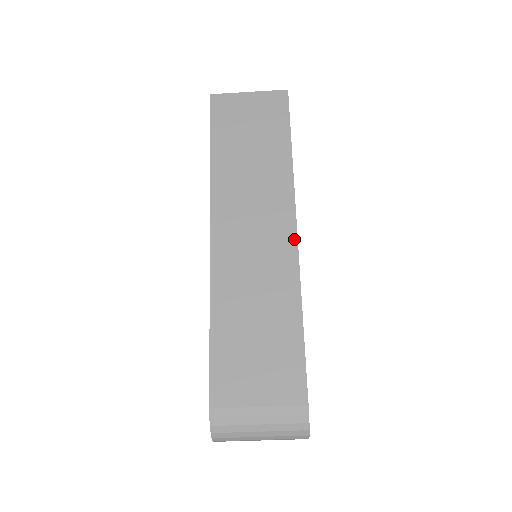
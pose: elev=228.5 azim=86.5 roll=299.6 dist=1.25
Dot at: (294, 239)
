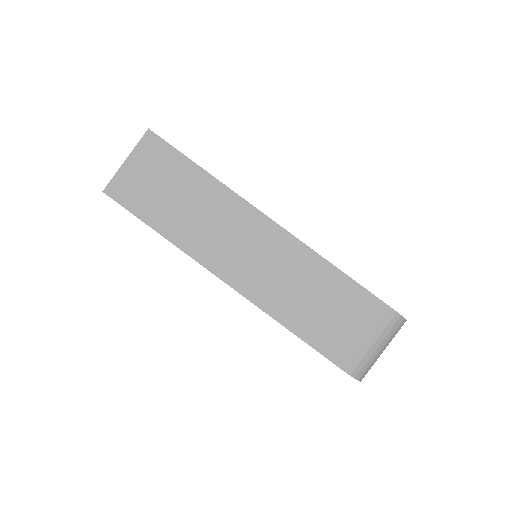
Dot at: (276, 227)
